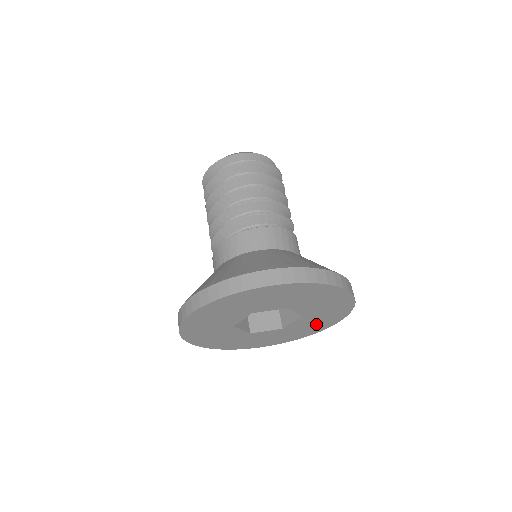
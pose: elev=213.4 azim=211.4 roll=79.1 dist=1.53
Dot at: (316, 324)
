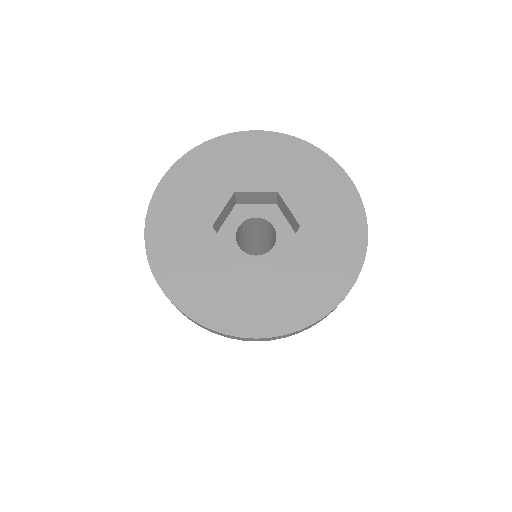
Dot at: (255, 305)
